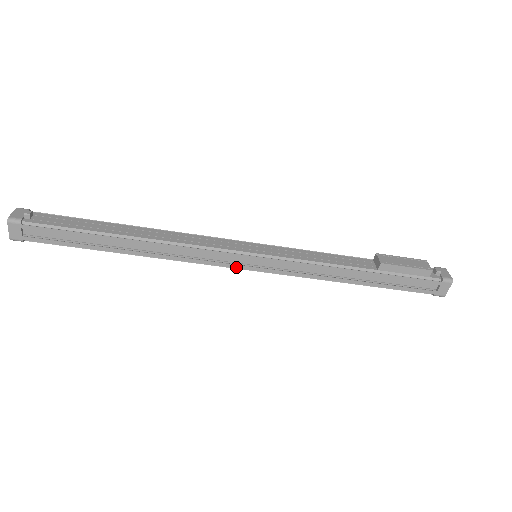
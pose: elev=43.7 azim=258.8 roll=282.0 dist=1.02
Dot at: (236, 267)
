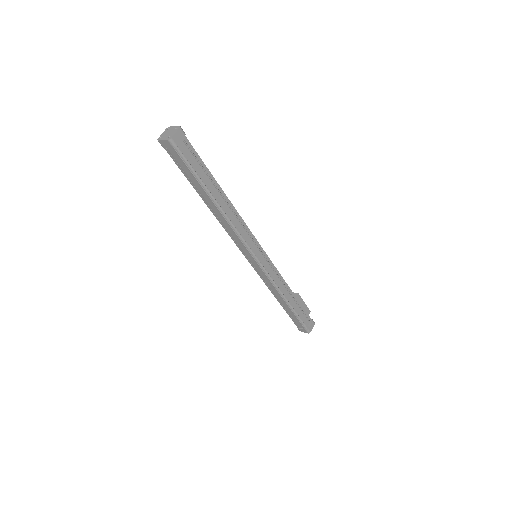
Dot at: (255, 253)
